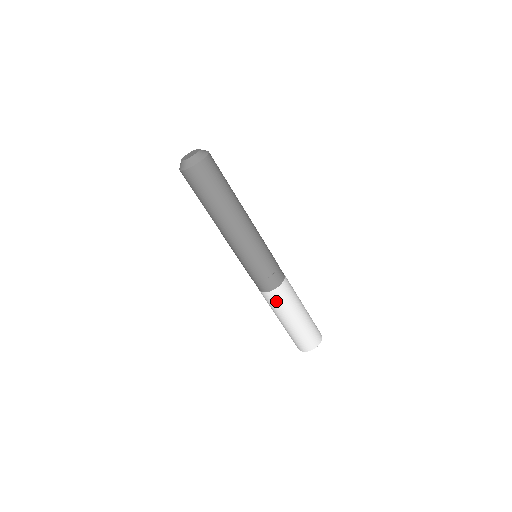
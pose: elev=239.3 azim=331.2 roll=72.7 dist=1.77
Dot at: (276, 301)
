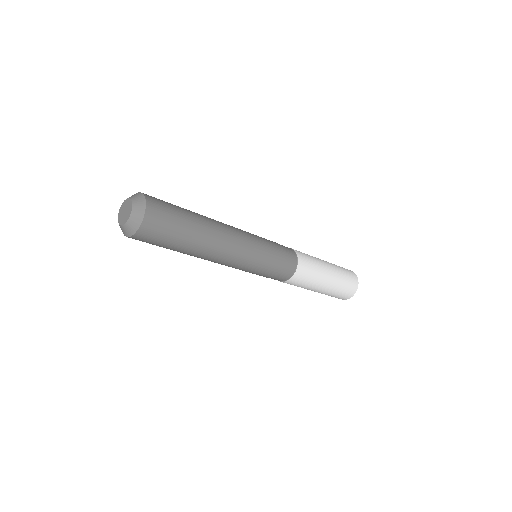
Dot at: occluded
